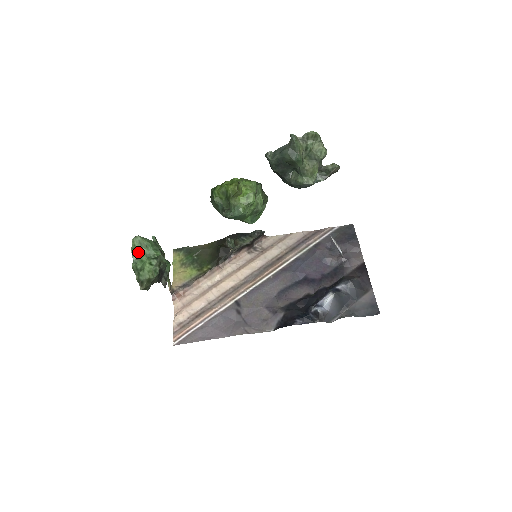
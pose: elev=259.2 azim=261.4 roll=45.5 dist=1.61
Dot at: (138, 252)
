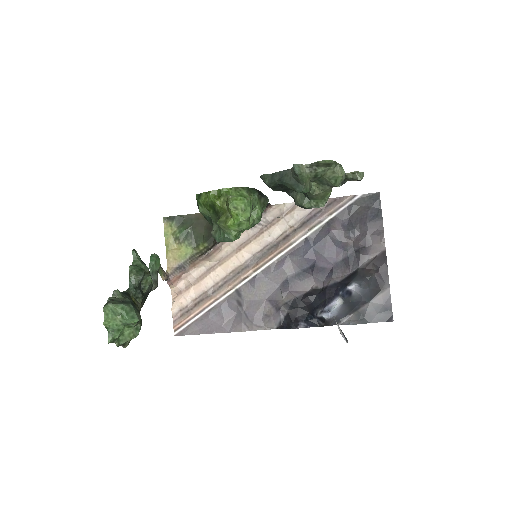
Dot at: (112, 324)
